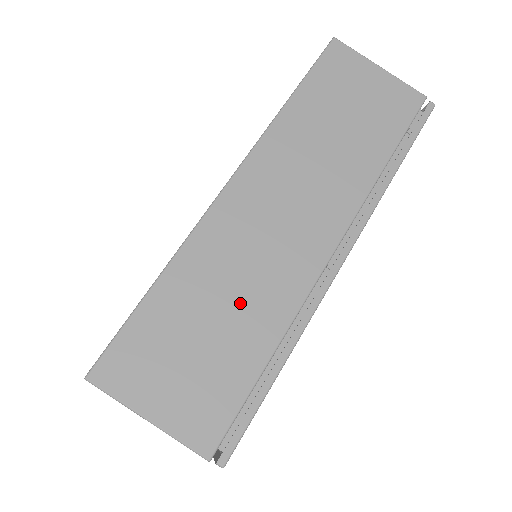
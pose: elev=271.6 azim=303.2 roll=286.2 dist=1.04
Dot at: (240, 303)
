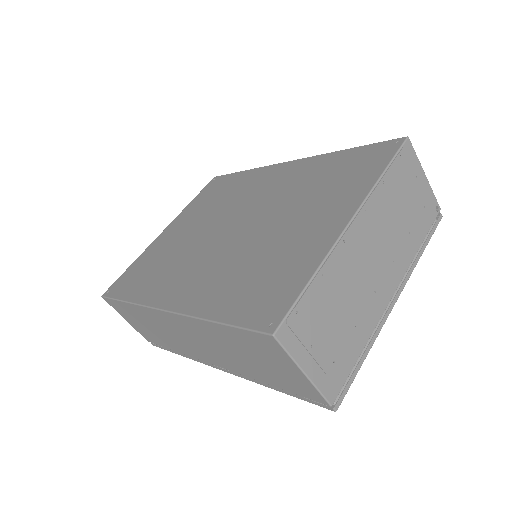
Dot at: (163, 335)
